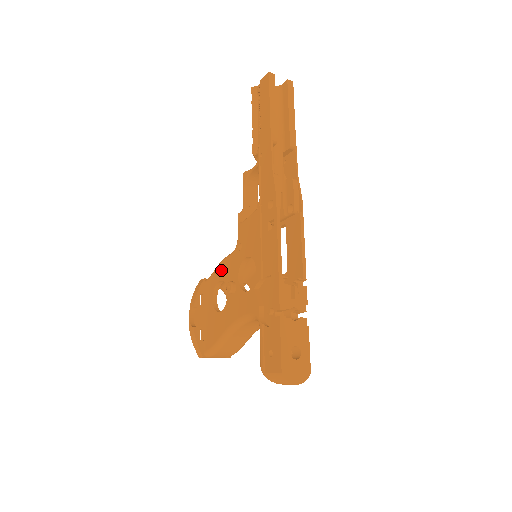
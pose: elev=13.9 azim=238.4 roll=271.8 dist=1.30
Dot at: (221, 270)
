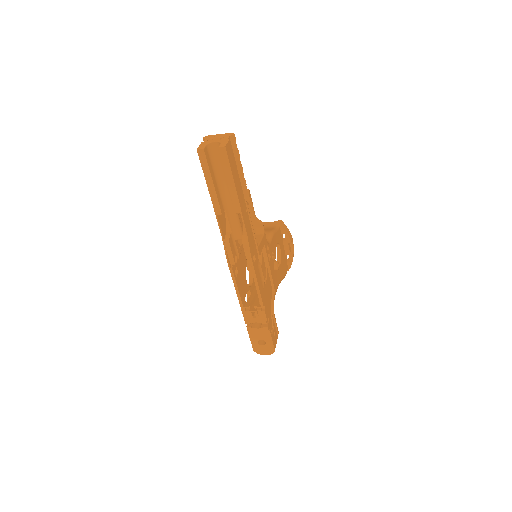
Dot at: occluded
